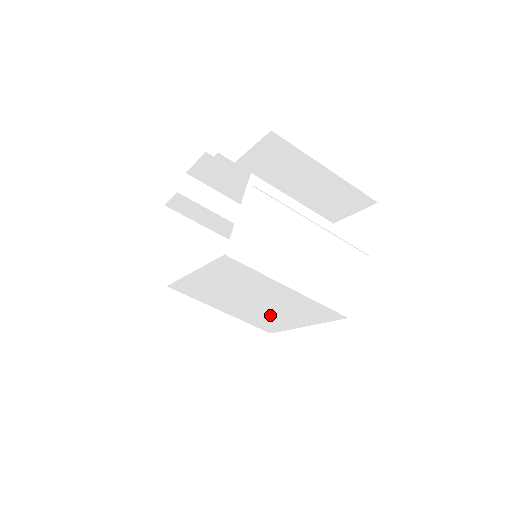
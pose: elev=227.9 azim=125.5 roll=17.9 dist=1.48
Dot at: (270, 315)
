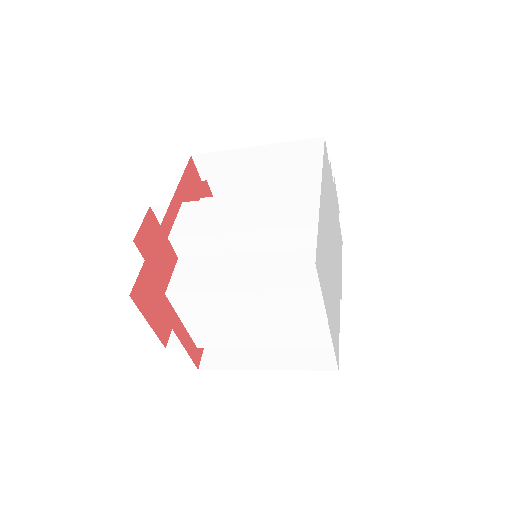
Dot at: occluded
